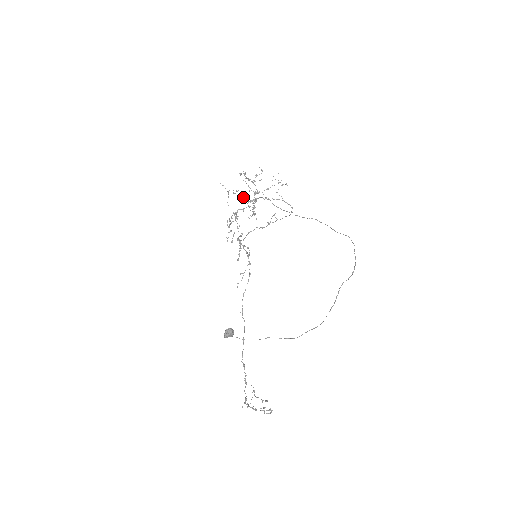
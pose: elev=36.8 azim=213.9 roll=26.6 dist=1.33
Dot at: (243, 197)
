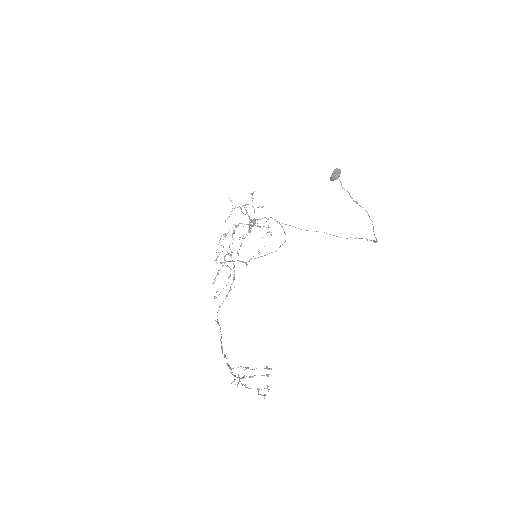
Dot at: occluded
